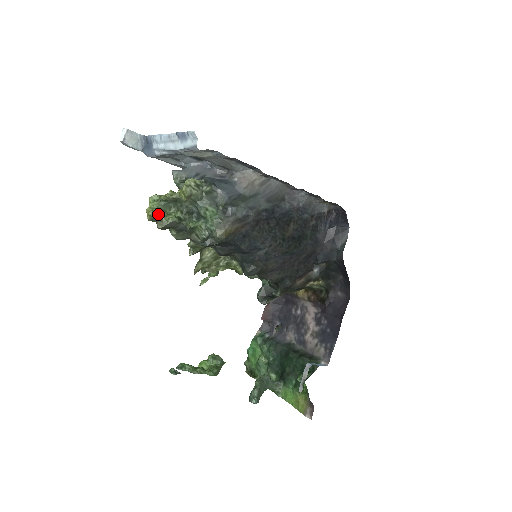
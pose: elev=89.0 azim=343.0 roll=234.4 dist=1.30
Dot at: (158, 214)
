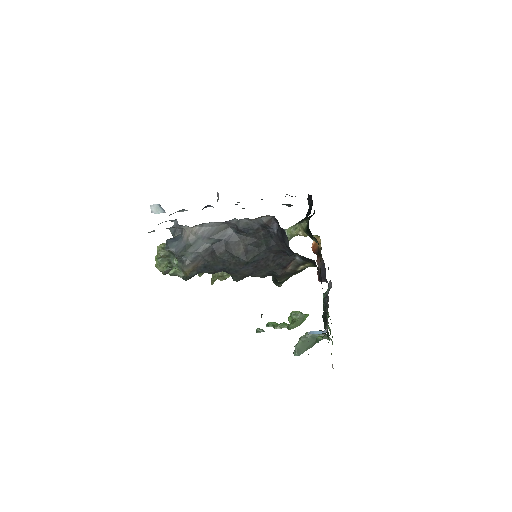
Dot at: (159, 268)
